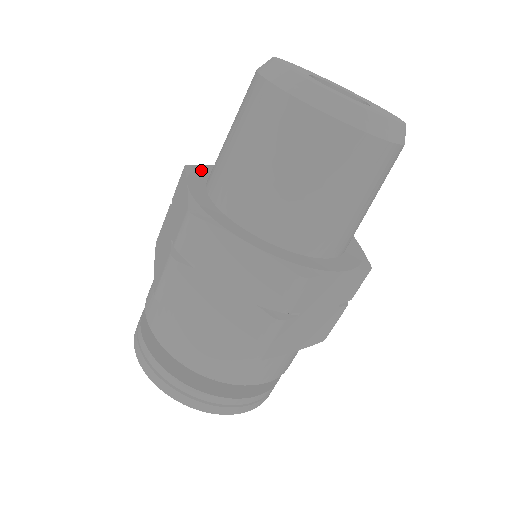
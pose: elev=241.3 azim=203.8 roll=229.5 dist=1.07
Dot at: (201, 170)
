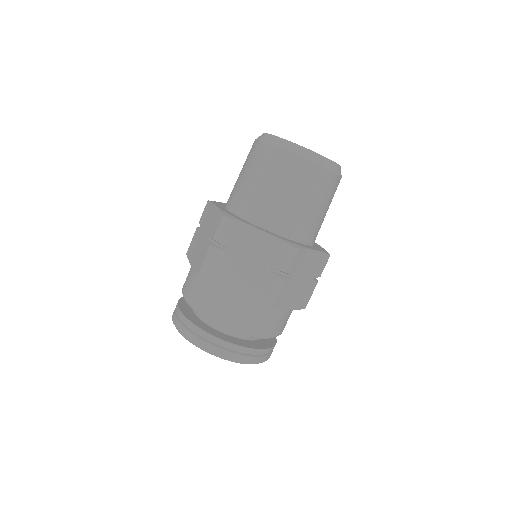
Dot at: occluded
